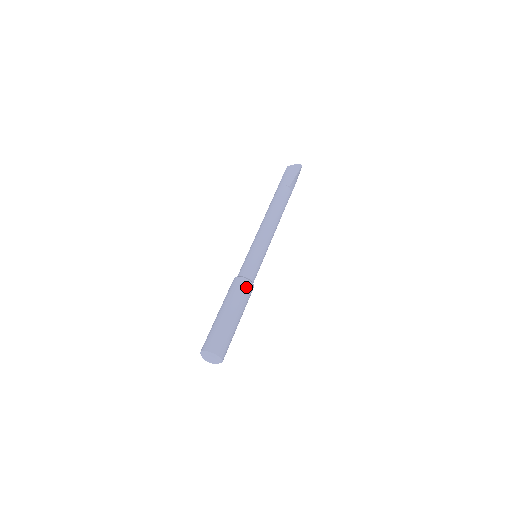
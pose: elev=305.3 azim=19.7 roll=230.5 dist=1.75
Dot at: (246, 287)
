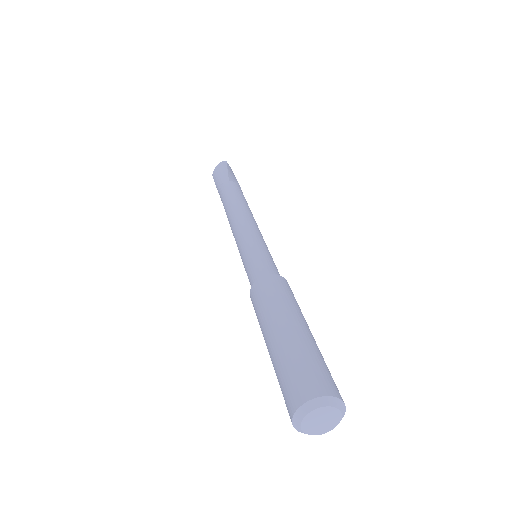
Dot at: (272, 284)
